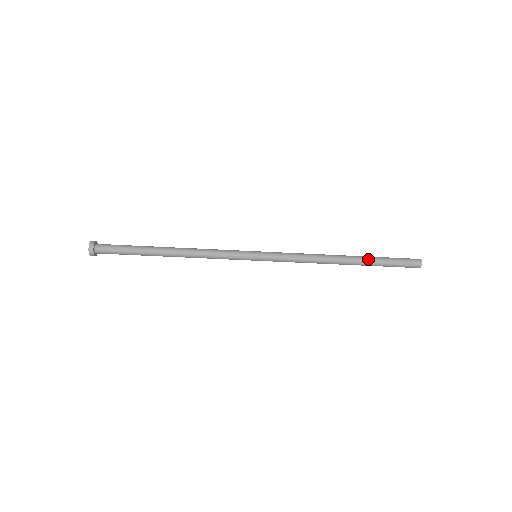
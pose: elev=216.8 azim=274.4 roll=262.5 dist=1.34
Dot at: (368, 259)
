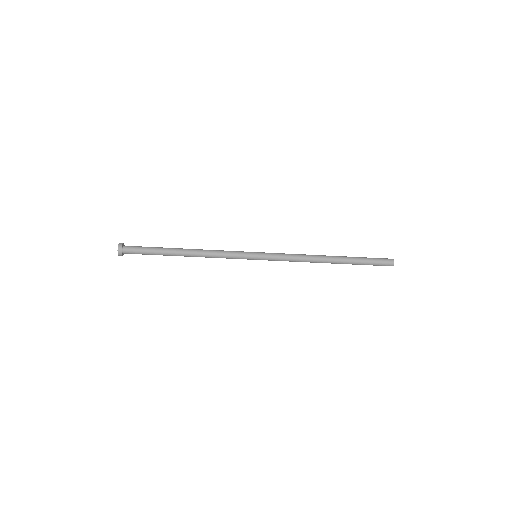
Dot at: (349, 257)
